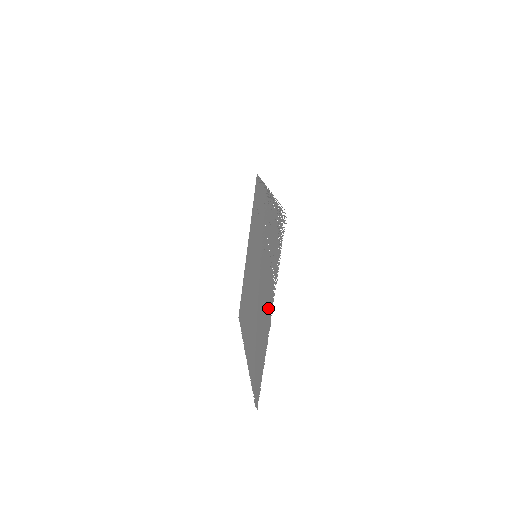
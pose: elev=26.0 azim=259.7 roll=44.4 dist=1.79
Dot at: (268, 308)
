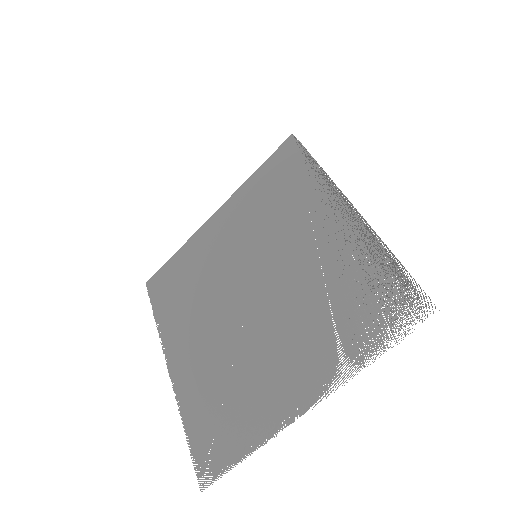
Dot at: (300, 381)
